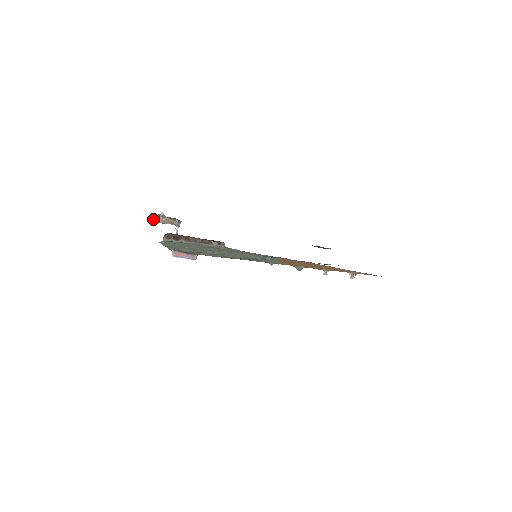
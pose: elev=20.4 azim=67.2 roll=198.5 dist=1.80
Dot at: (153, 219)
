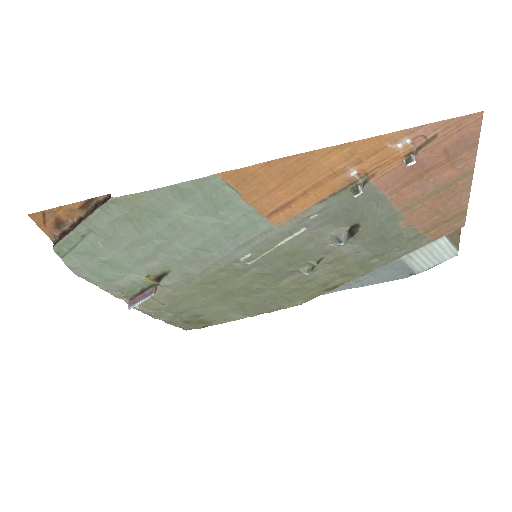
Dot at: occluded
